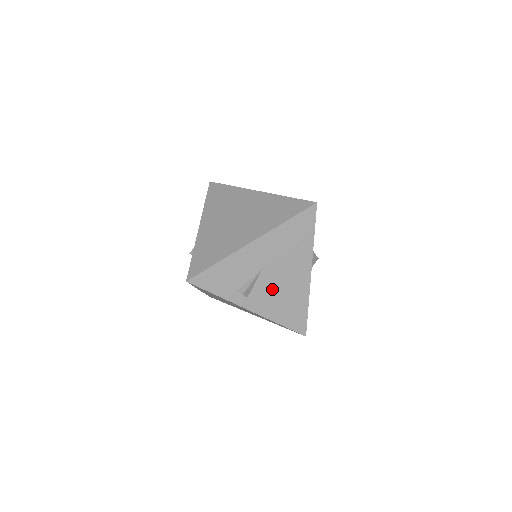
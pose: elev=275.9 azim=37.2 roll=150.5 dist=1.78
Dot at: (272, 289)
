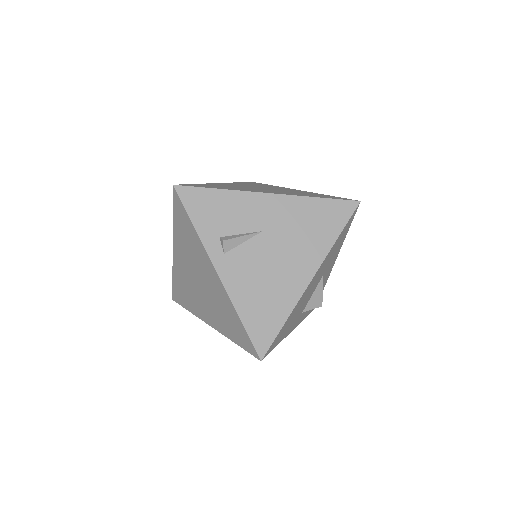
Dot at: (258, 264)
